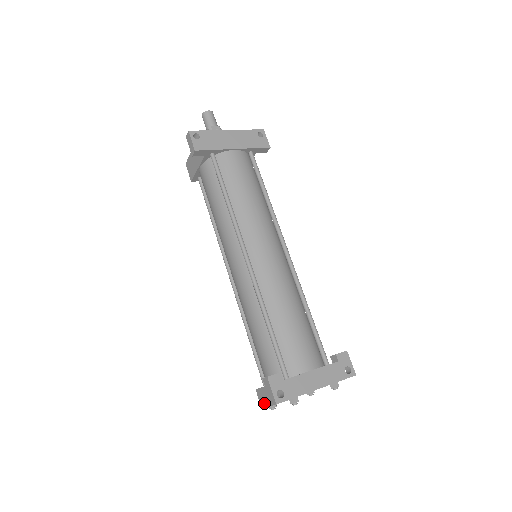
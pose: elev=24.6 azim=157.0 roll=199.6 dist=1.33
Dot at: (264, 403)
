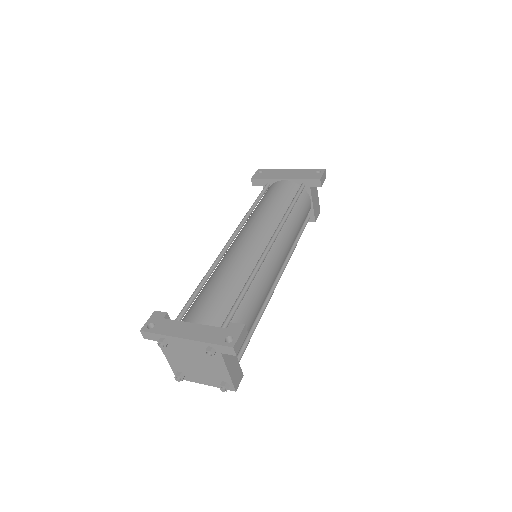
Dot at: (174, 369)
